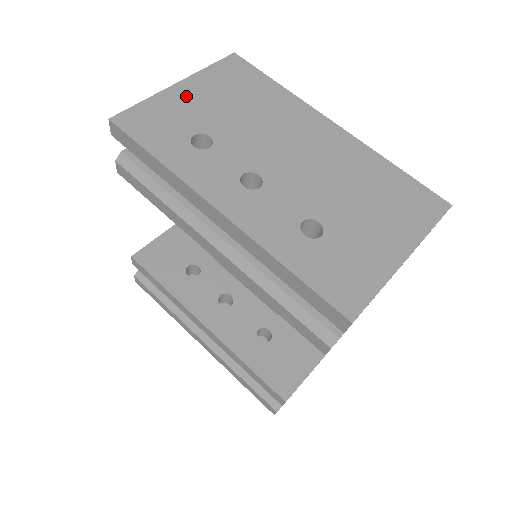
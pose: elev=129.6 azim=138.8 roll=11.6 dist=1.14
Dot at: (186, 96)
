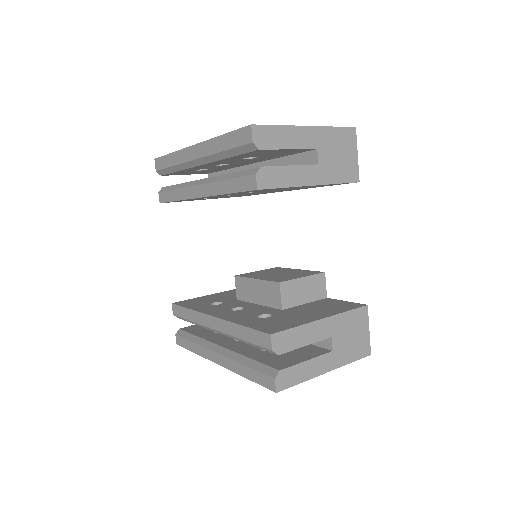
Dot at: occluded
